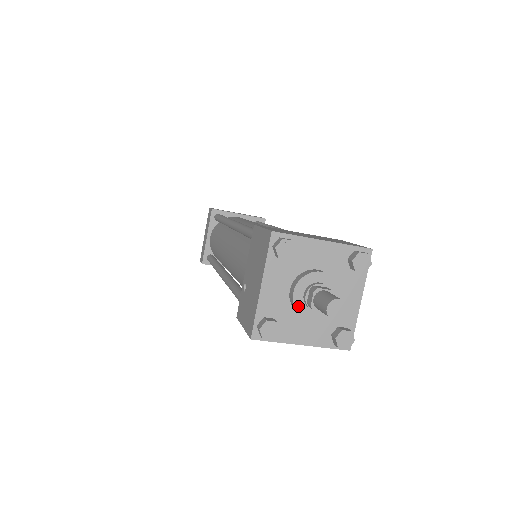
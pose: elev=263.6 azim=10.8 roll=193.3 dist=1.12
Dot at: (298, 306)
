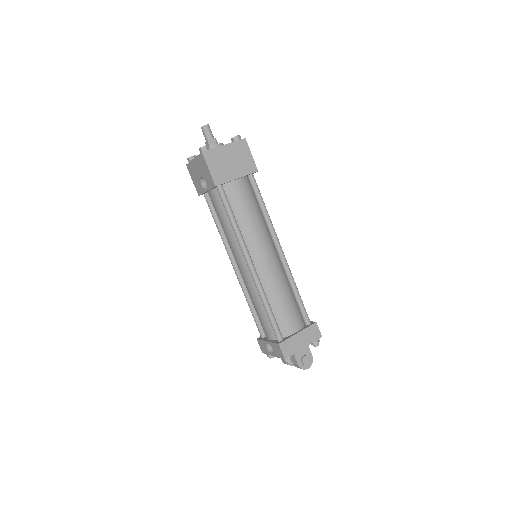
Dot at: occluded
